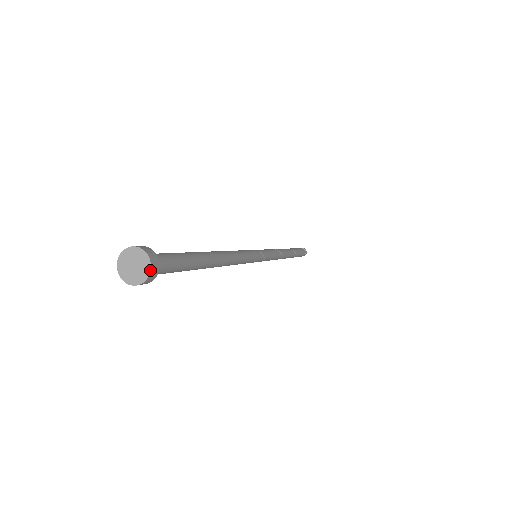
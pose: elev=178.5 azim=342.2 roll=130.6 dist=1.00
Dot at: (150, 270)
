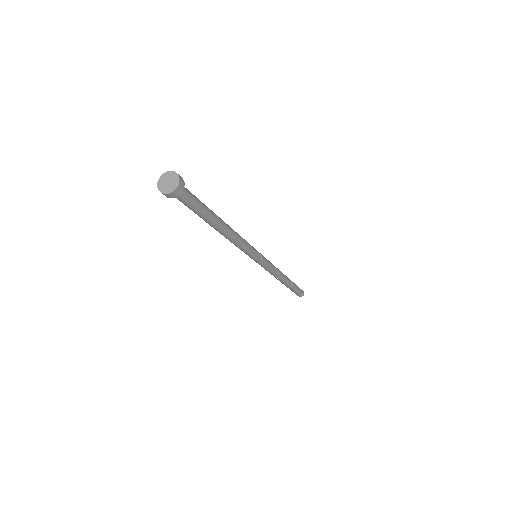
Dot at: (177, 186)
